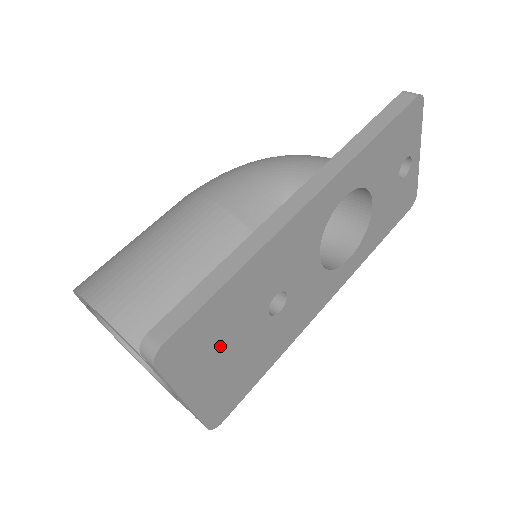
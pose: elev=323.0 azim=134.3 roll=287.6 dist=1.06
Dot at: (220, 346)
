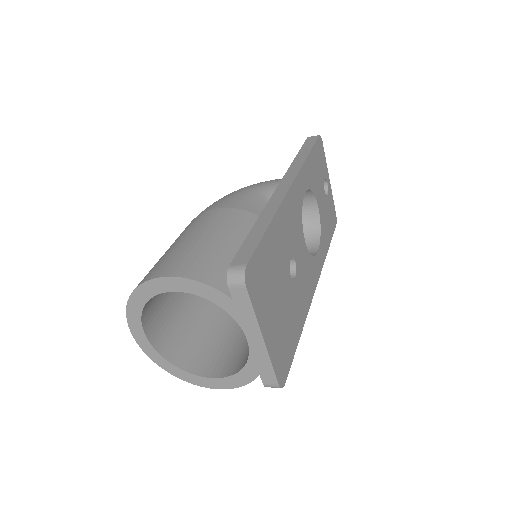
Dot at: (273, 290)
